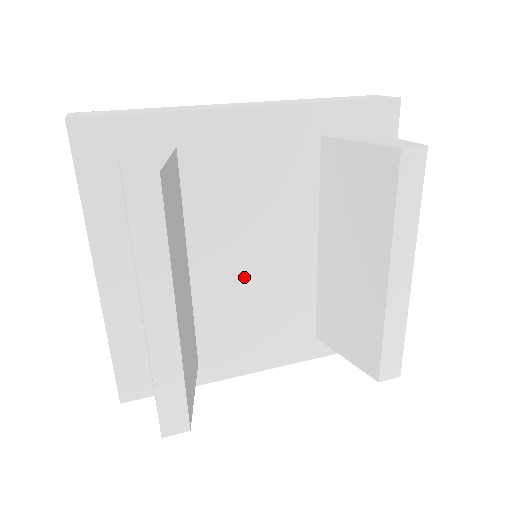
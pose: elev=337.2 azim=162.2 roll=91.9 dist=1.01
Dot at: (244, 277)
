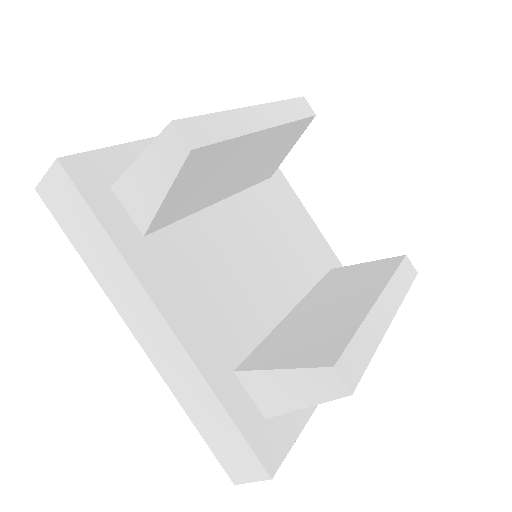
Dot at: (238, 253)
